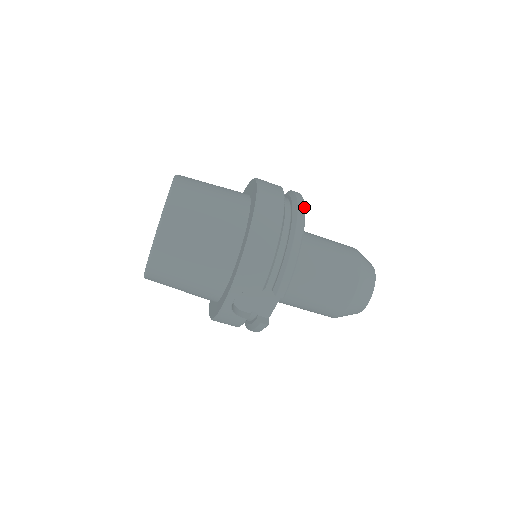
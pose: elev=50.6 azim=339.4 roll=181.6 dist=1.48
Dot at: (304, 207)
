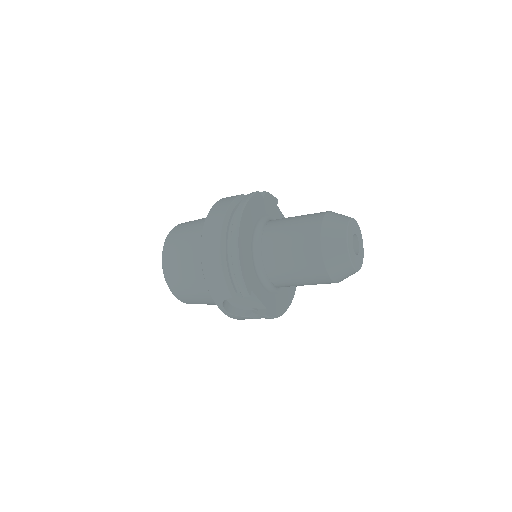
Dot at: (239, 215)
